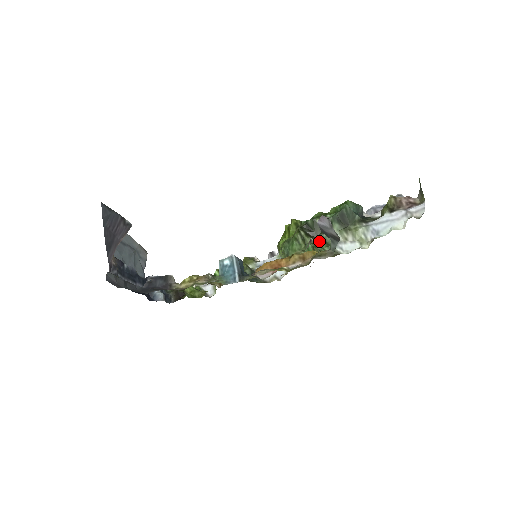
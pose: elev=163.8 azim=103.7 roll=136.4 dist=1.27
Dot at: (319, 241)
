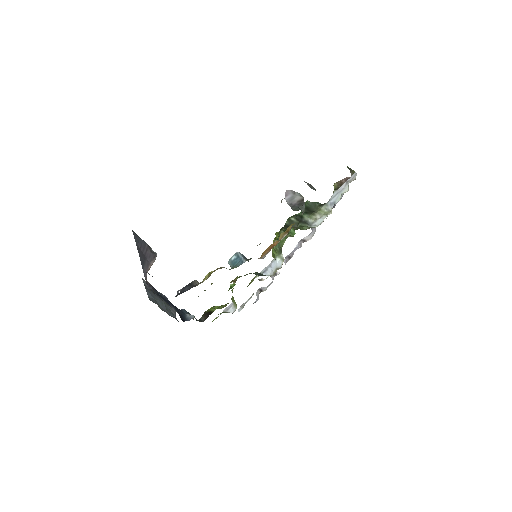
Dot at: (297, 228)
